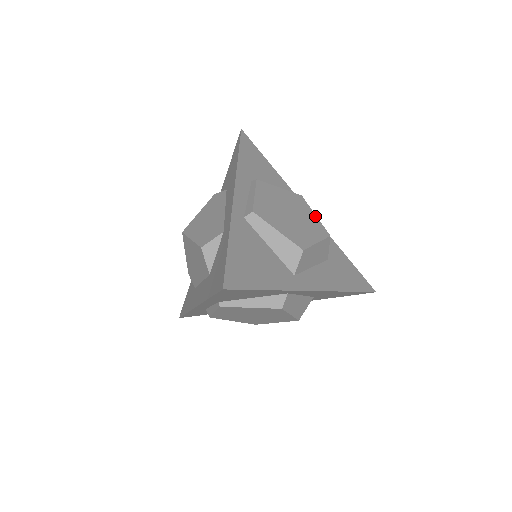
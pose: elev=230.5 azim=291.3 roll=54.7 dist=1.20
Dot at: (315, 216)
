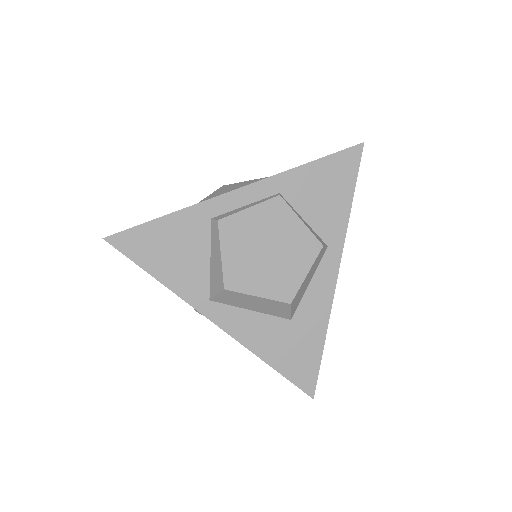
Dot at: occluded
